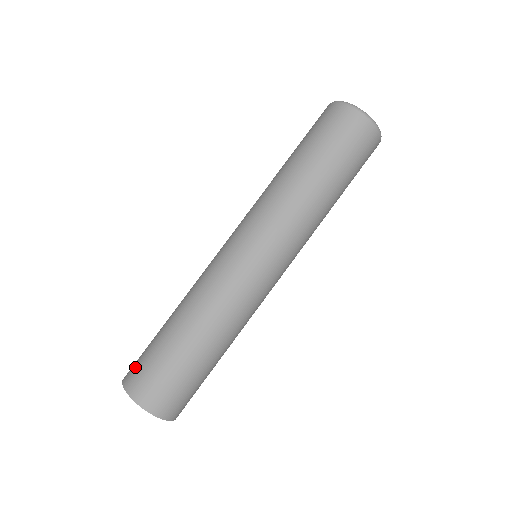
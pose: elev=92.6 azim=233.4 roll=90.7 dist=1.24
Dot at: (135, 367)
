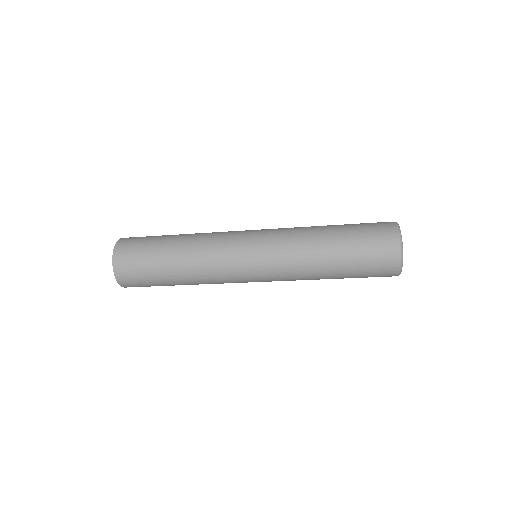
Dot at: (129, 247)
